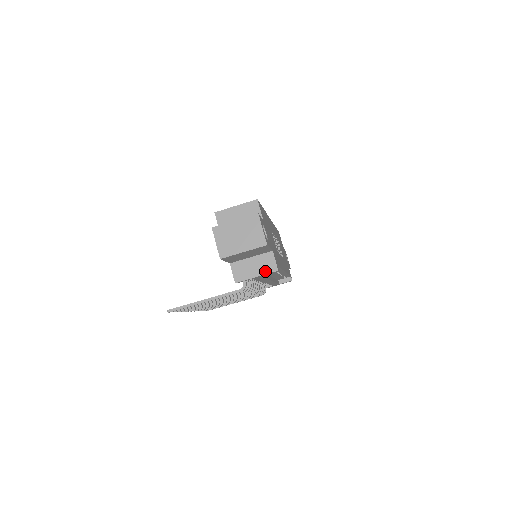
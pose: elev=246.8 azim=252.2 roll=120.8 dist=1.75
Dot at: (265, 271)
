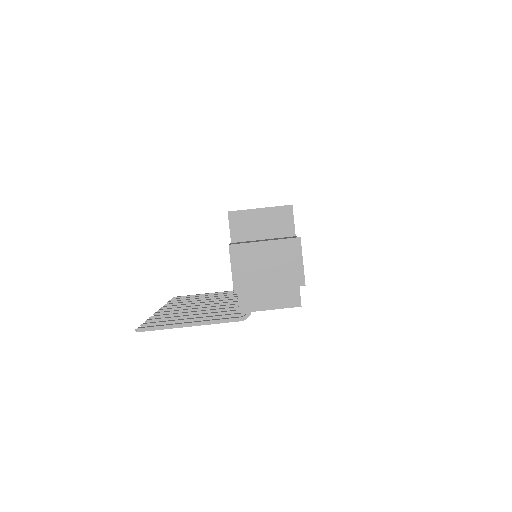
Dot at: (283, 304)
